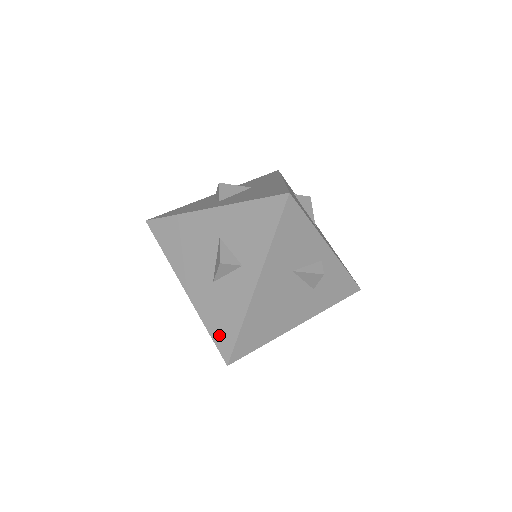
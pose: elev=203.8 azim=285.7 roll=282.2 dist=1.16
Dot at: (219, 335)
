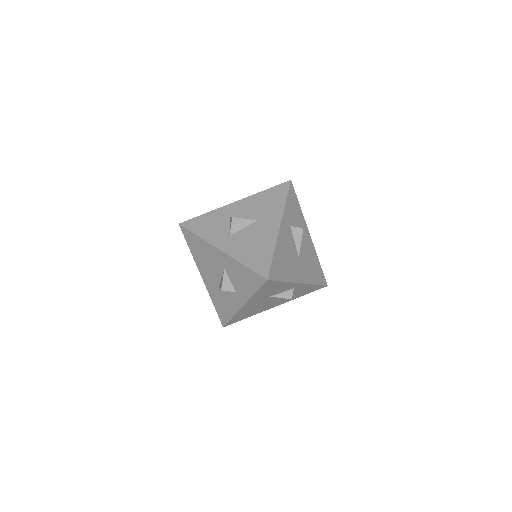
Dot at: (220, 312)
